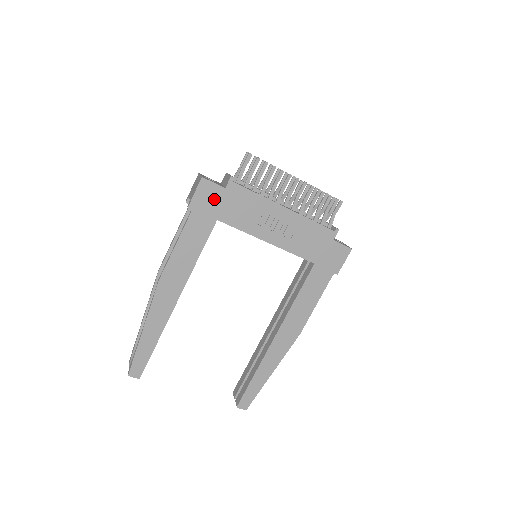
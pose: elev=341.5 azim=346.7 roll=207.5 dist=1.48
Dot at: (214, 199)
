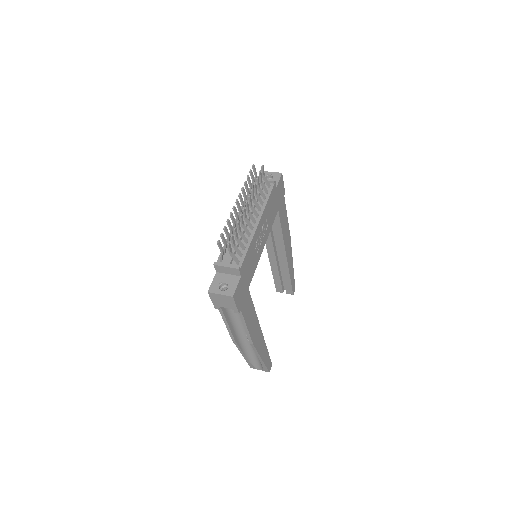
Dot at: (242, 288)
